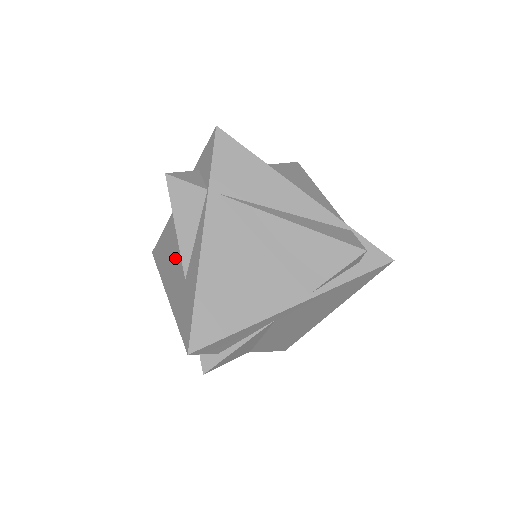
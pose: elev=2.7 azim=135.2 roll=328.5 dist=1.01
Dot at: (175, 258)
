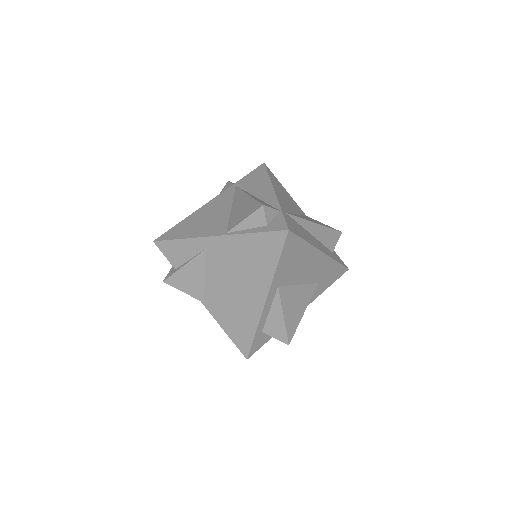
Dot at: occluded
